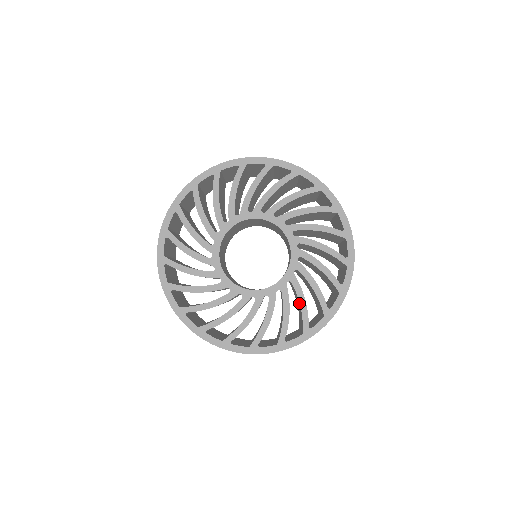
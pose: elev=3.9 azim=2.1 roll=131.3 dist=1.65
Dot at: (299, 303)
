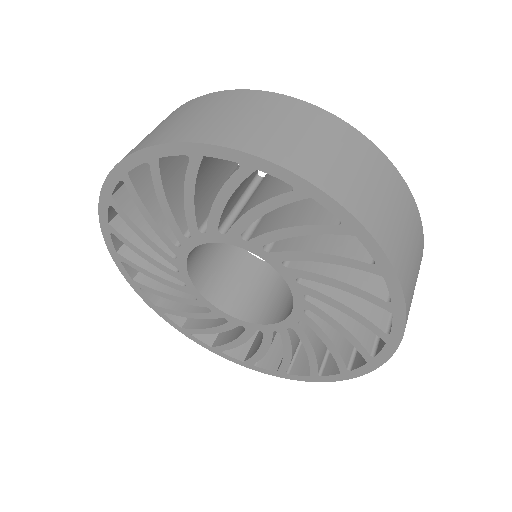
Dot at: (283, 351)
